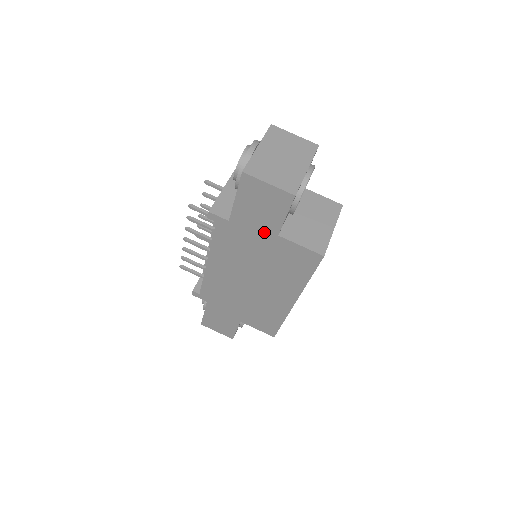
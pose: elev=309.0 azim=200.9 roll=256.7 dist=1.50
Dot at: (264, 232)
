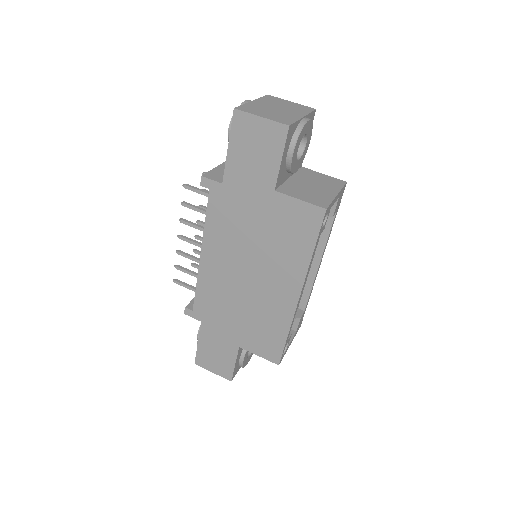
Dot at: (259, 190)
